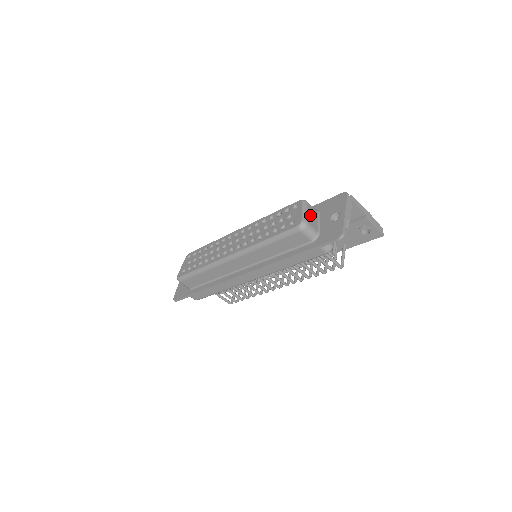
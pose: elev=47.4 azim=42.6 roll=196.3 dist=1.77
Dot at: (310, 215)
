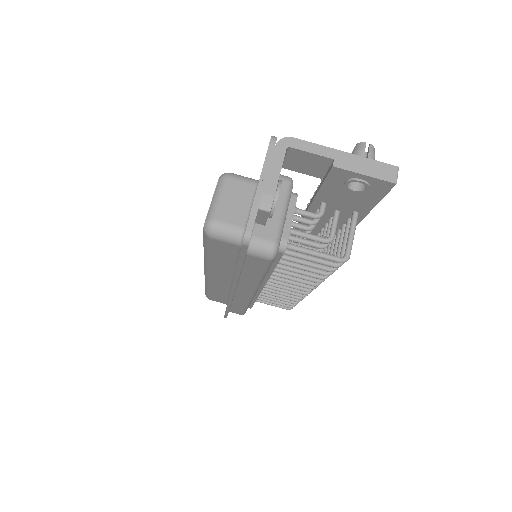
Dot at: (228, 200)
